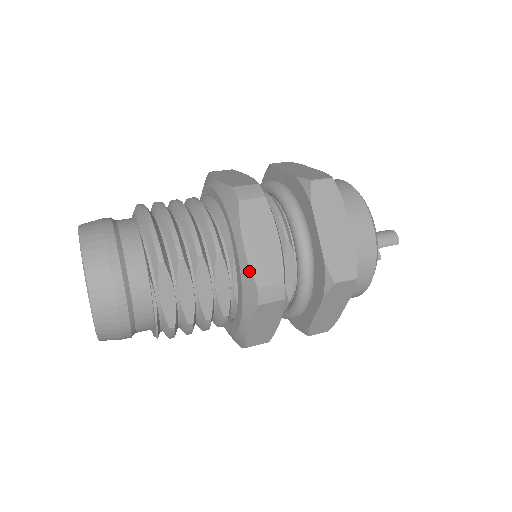
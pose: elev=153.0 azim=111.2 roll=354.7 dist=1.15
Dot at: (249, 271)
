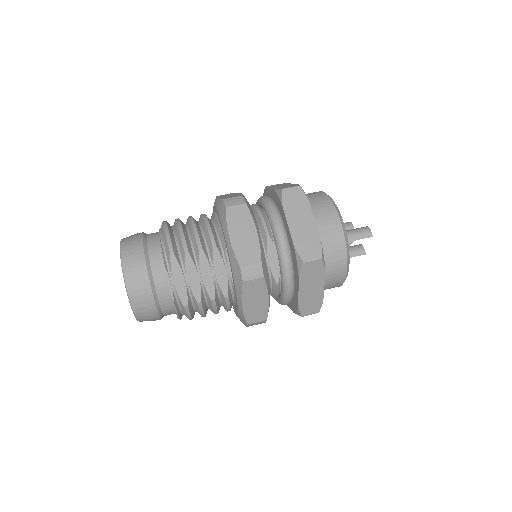
Dot at: (234, 256)
